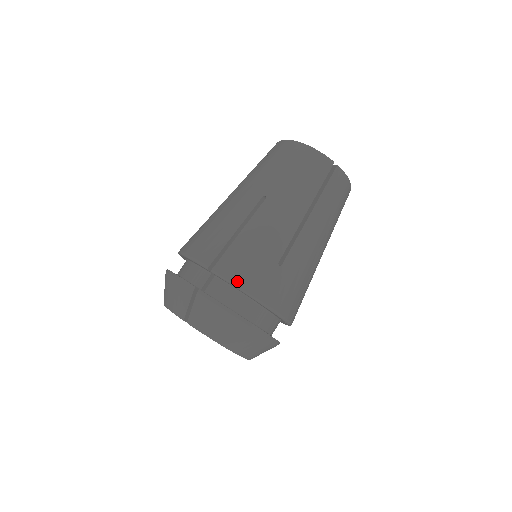
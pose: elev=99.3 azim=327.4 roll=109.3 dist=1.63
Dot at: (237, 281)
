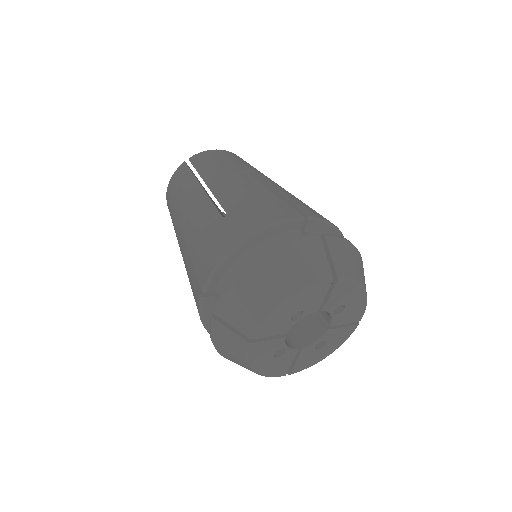
Dot at: (214, 263)
